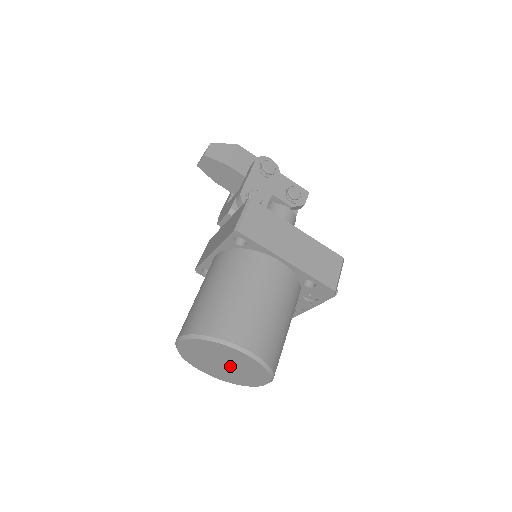
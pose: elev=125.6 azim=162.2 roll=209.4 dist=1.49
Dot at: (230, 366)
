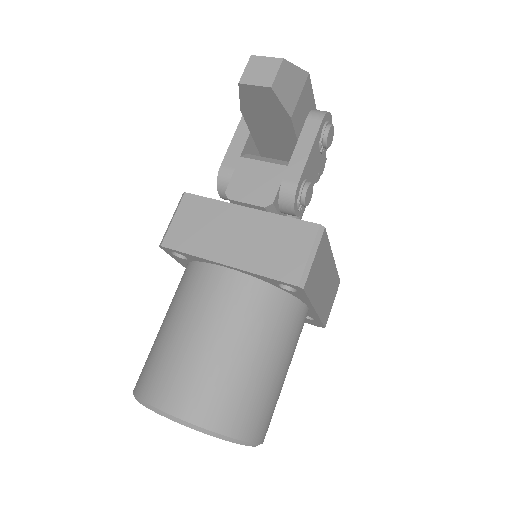
Dot at: occluded
